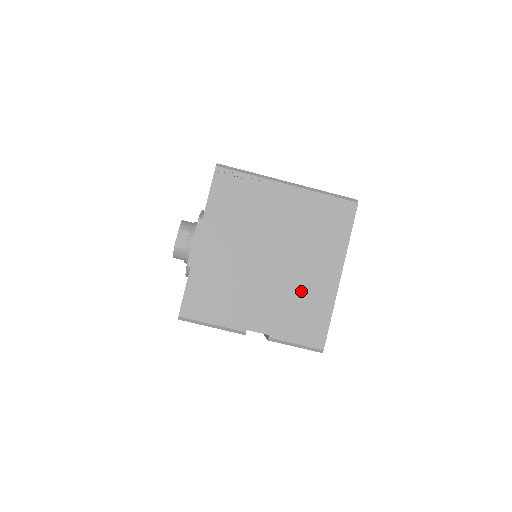
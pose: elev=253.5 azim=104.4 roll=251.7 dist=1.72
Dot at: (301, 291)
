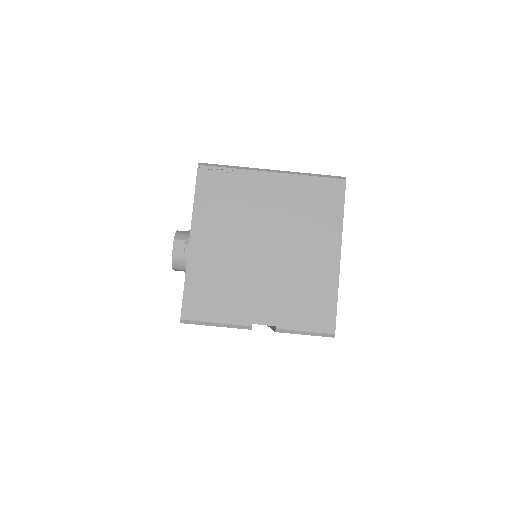
Dot at: (302, 276)
